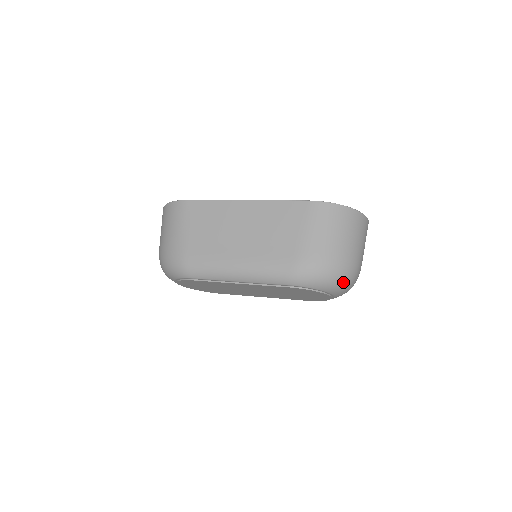
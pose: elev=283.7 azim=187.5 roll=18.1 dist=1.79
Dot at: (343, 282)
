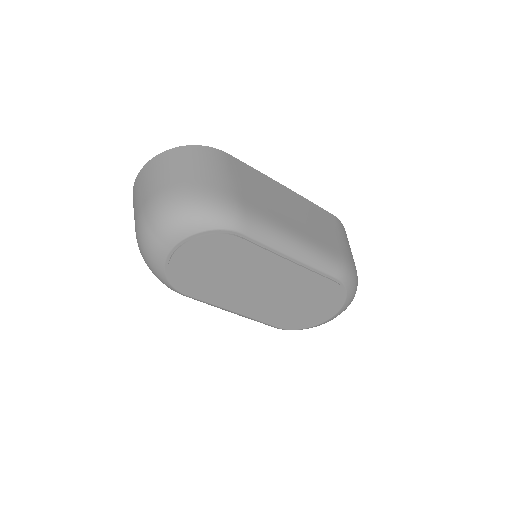
Dot at: occluded
